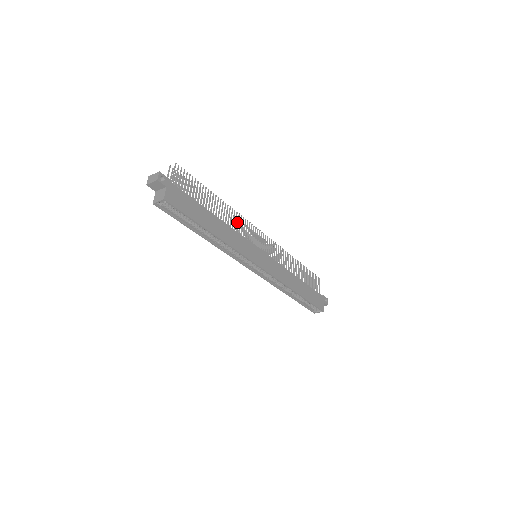
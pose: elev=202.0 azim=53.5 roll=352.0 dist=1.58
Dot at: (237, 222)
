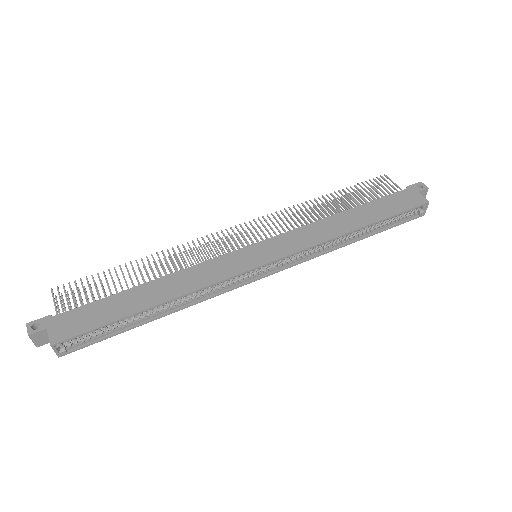
Dot at: occluded
